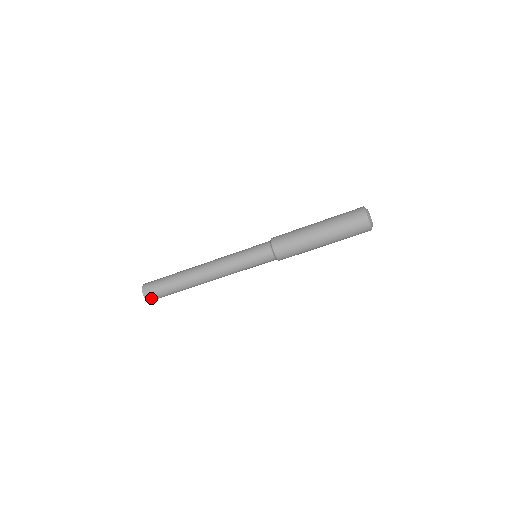
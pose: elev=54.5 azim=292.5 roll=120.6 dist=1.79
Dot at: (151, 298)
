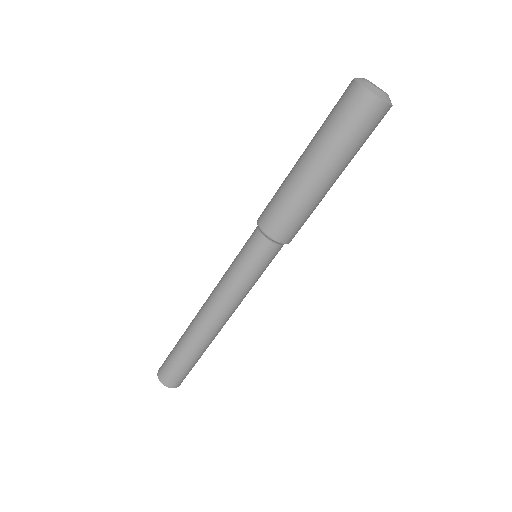
Dot at: (174, 383)
